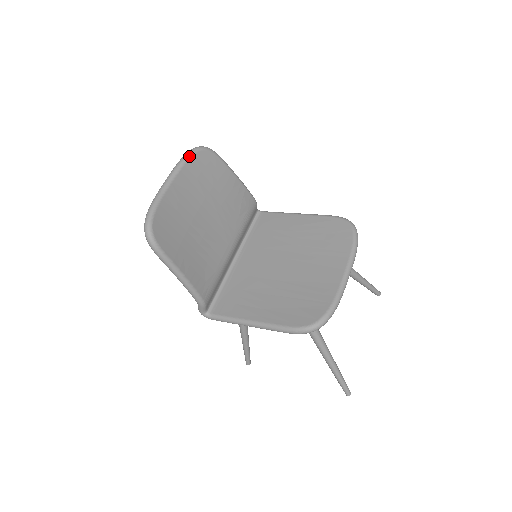
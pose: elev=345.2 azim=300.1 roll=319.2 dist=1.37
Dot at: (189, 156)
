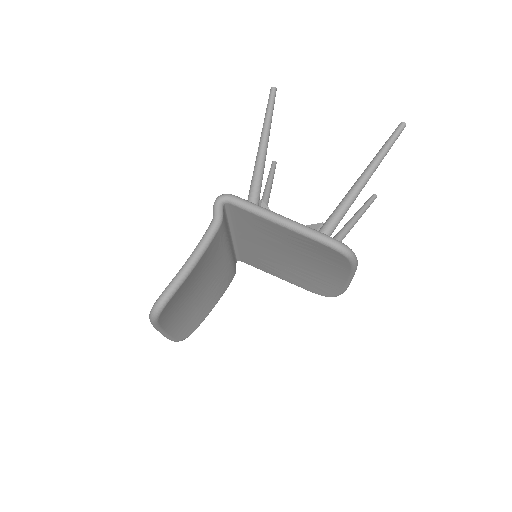
Dot at: (156, 324)
